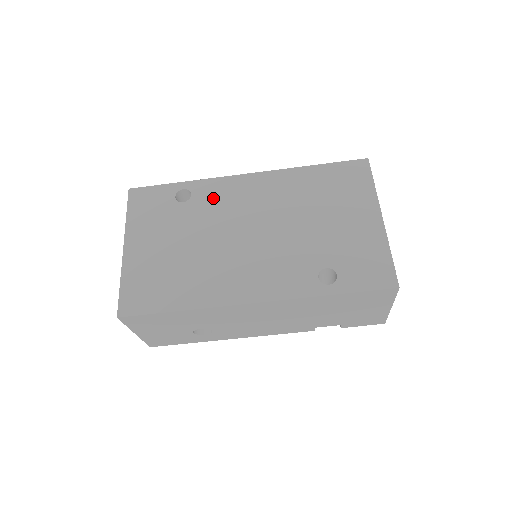
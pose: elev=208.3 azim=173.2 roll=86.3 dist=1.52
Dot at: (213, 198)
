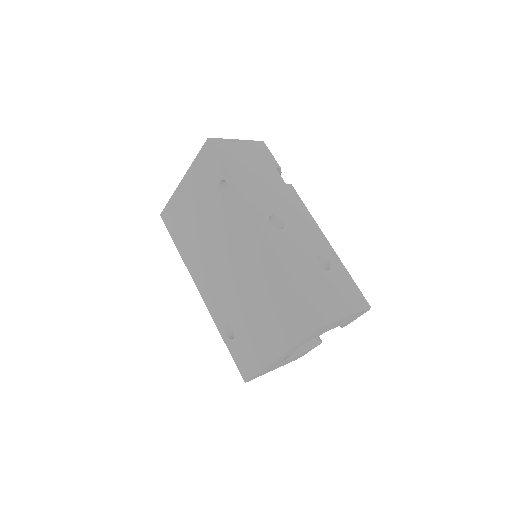
Dot at: (232, 213)
